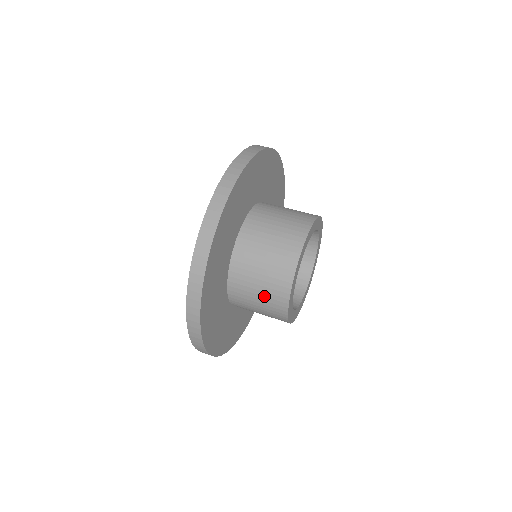
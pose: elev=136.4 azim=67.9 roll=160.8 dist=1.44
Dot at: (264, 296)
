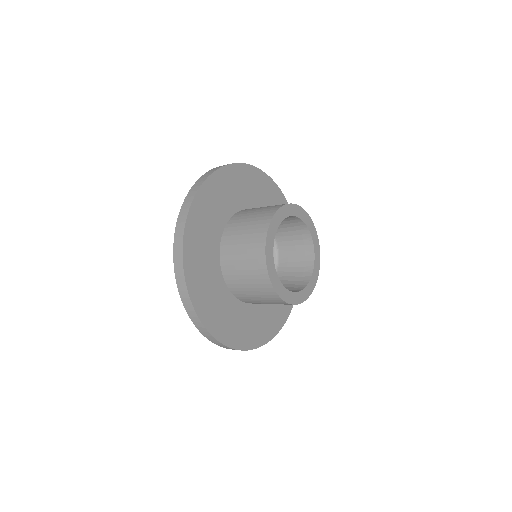
Dot at: (249, 233)
